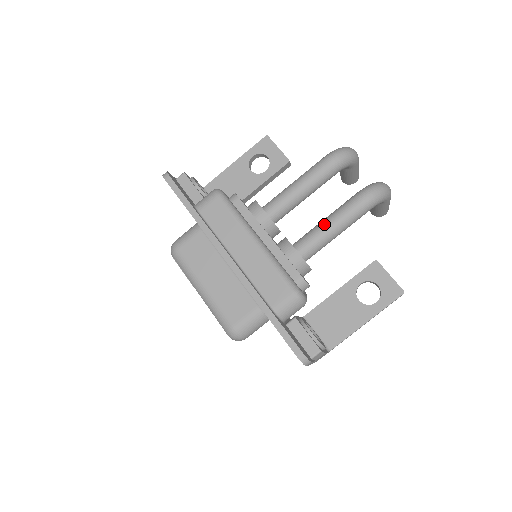
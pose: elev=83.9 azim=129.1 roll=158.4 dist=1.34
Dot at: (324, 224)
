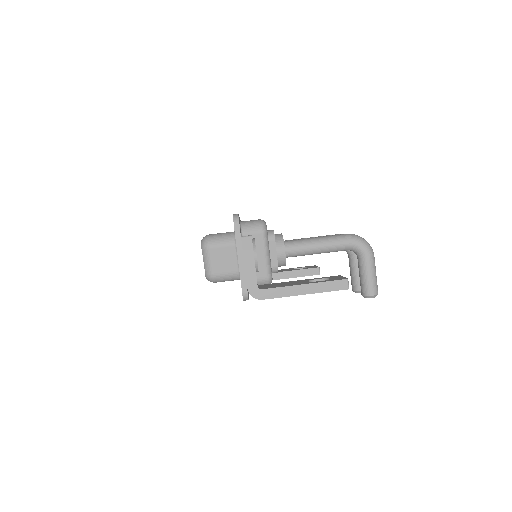
Dot at: occluded
